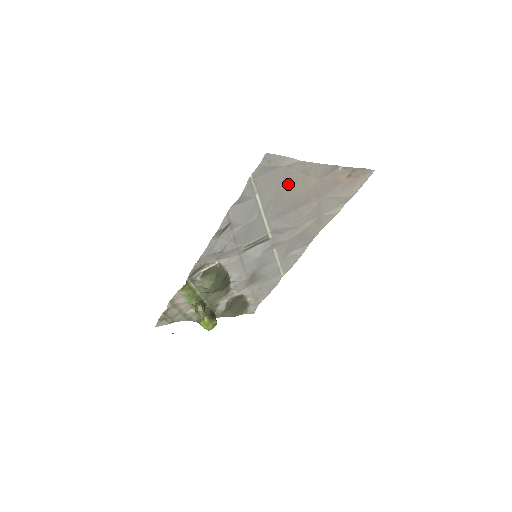
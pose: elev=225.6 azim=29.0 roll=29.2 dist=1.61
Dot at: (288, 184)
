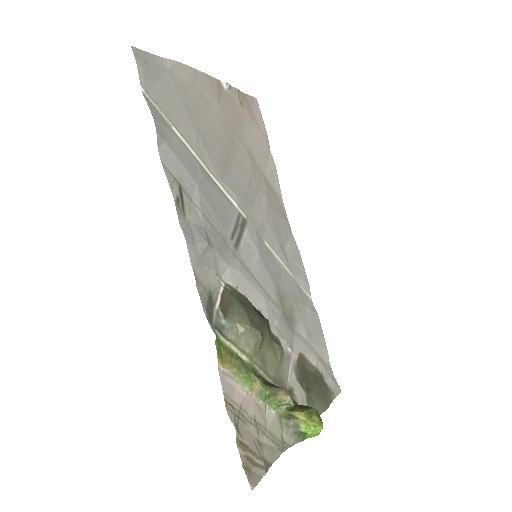
Dot at: (193, 107)
